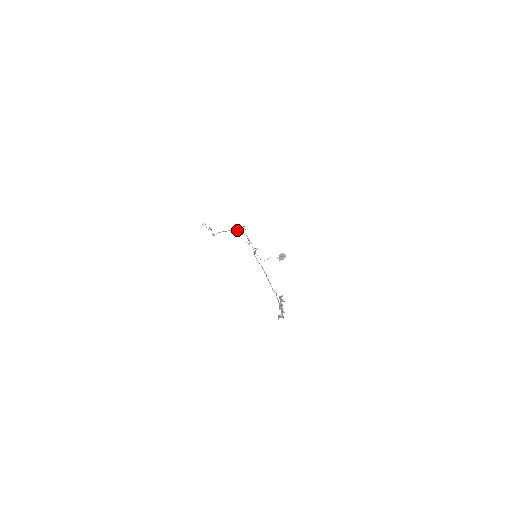
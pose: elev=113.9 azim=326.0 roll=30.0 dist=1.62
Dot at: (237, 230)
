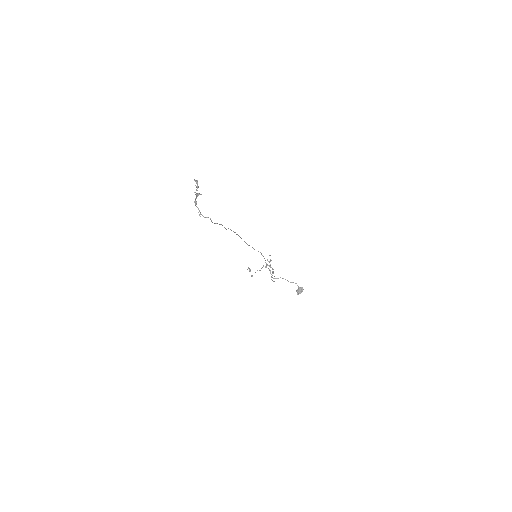
Dot at: occluded
